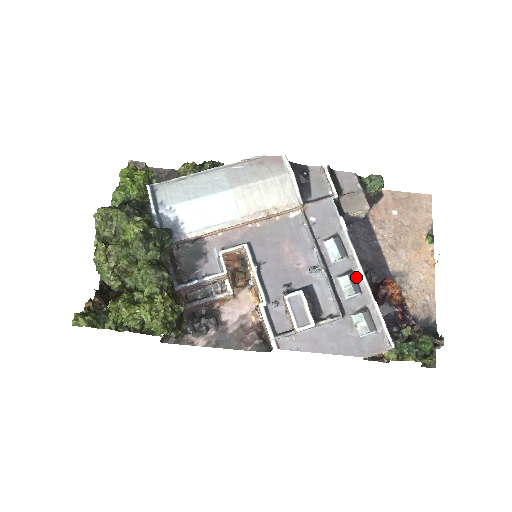
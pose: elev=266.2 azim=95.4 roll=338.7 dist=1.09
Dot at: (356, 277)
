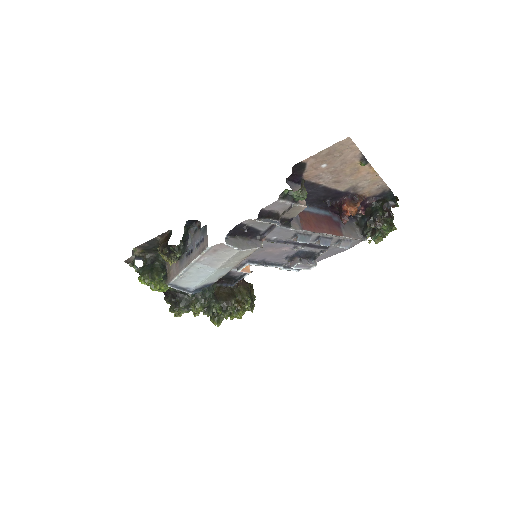
Dot at: (324, 236)
